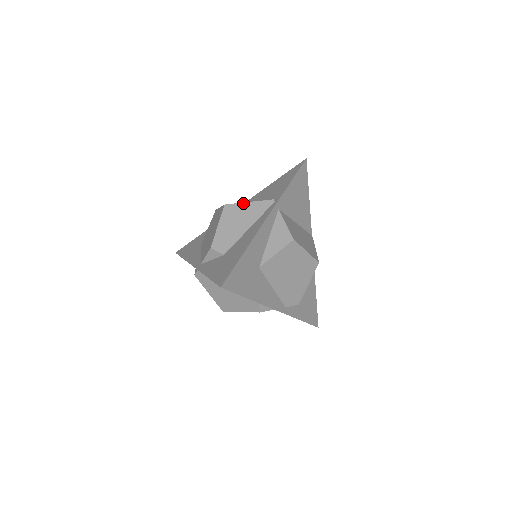
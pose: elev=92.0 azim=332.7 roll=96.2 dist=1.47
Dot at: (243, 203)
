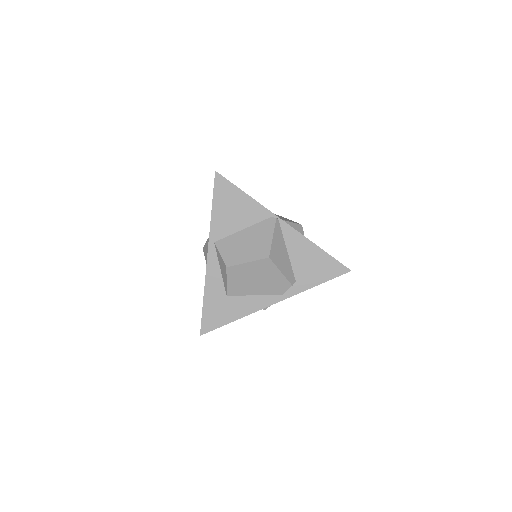
Dot at: (205, 244)
